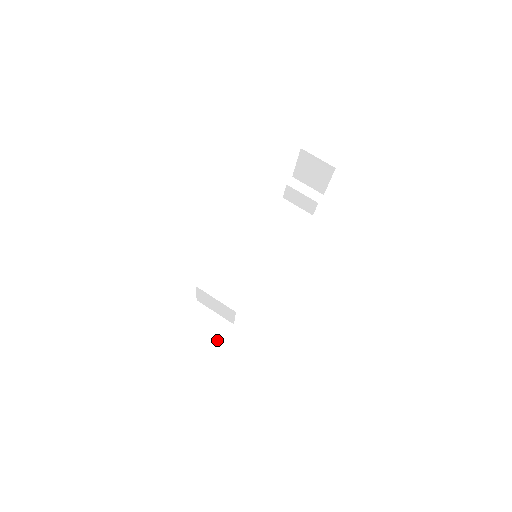
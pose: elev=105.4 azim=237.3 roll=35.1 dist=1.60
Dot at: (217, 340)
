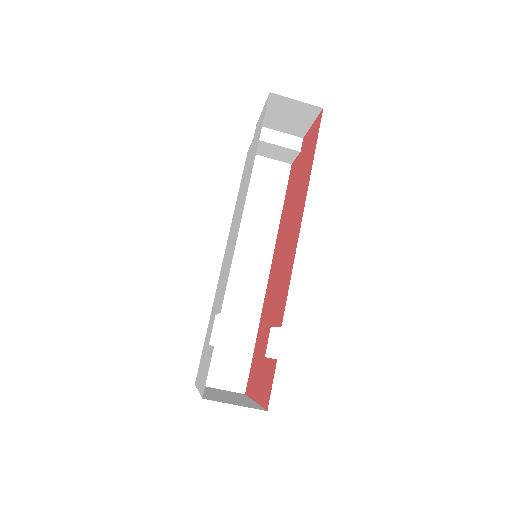
Dot at: (239, 365)
